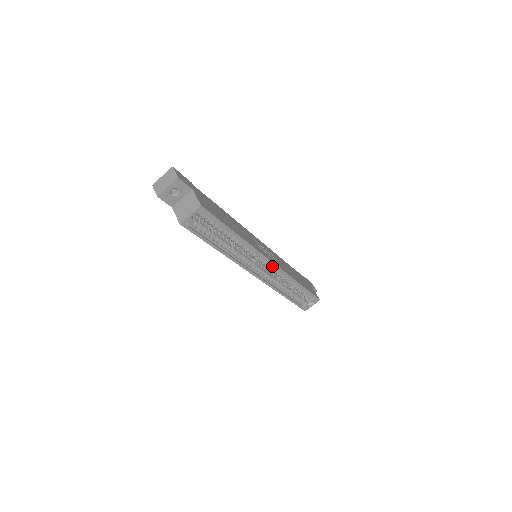
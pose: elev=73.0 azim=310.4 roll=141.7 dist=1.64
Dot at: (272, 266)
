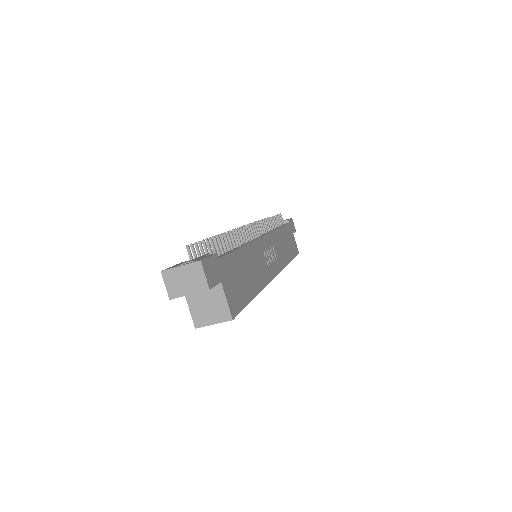
Dot at: occluded
